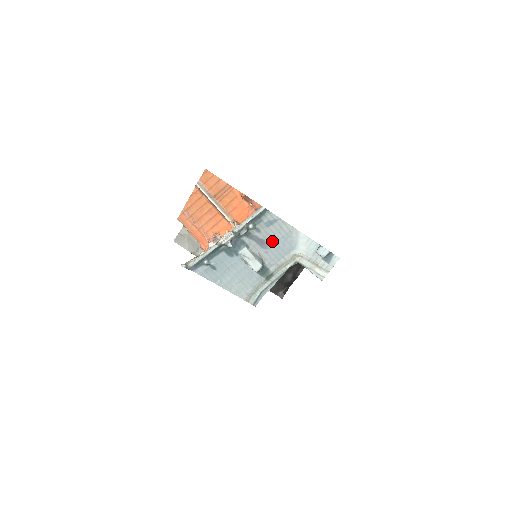
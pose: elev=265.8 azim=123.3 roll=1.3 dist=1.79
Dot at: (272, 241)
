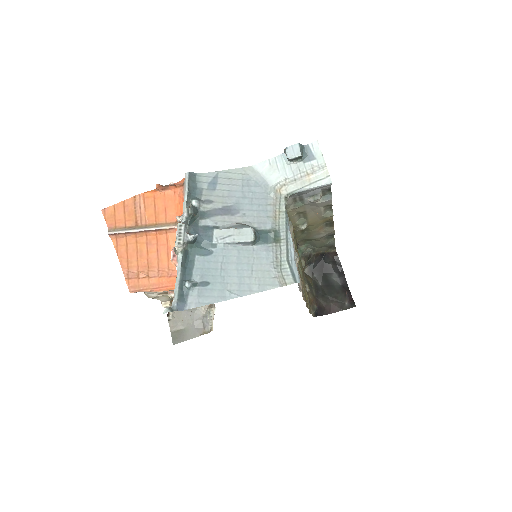
Dot at: (236, 200)
